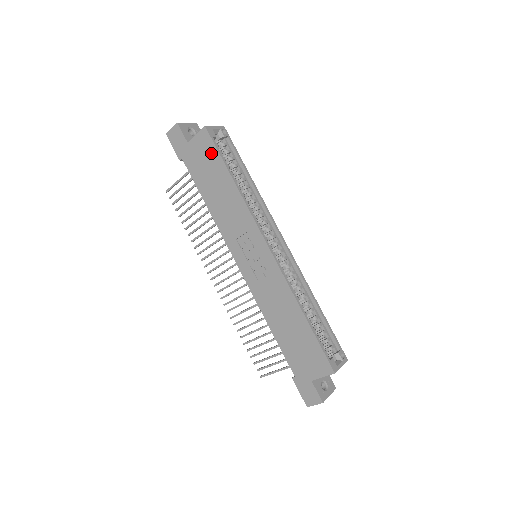
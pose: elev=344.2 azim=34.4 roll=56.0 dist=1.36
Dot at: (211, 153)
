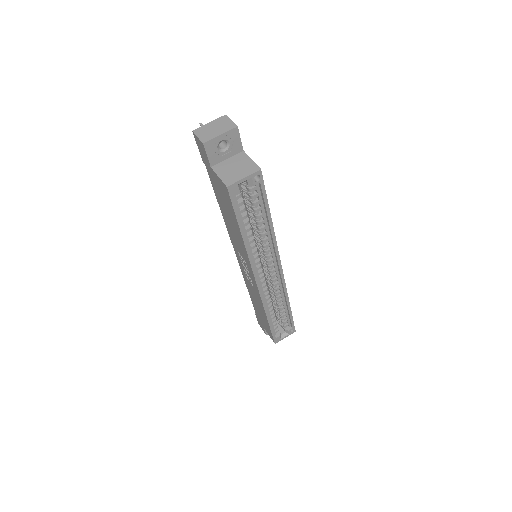
Dot at: (229, 204)
